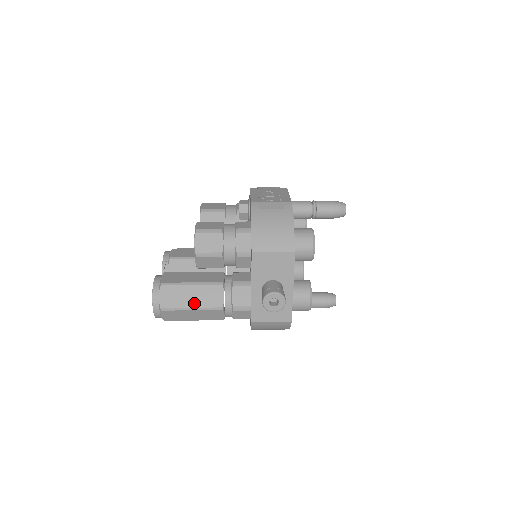
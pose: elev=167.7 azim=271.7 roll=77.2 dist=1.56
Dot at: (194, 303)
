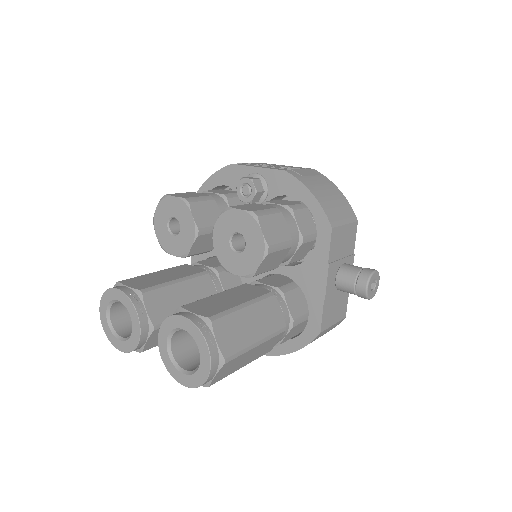
Dot at: (258, 333)
